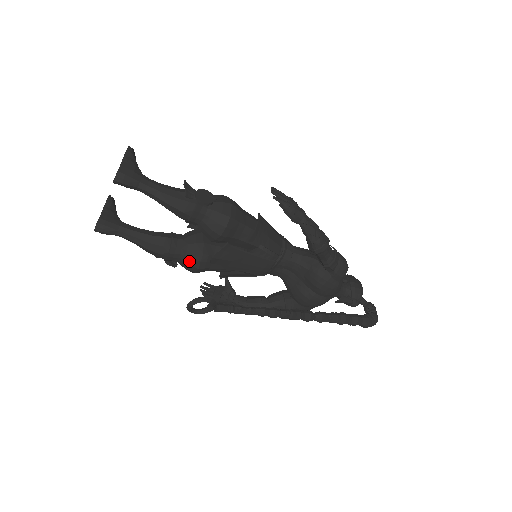
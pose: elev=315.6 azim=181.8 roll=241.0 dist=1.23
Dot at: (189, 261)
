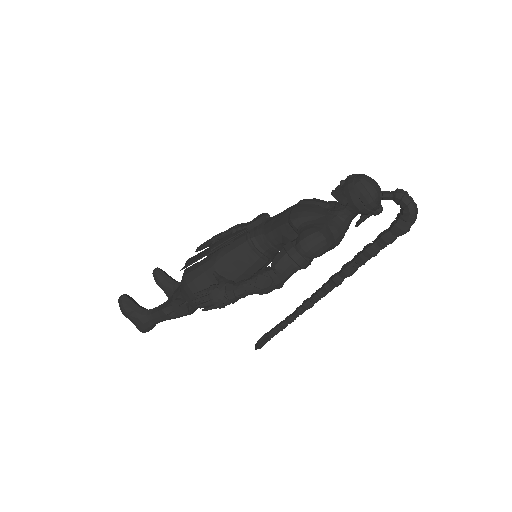
Dot at: occluded
